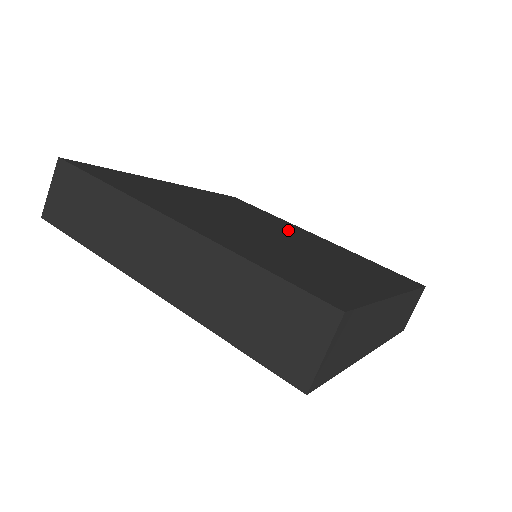
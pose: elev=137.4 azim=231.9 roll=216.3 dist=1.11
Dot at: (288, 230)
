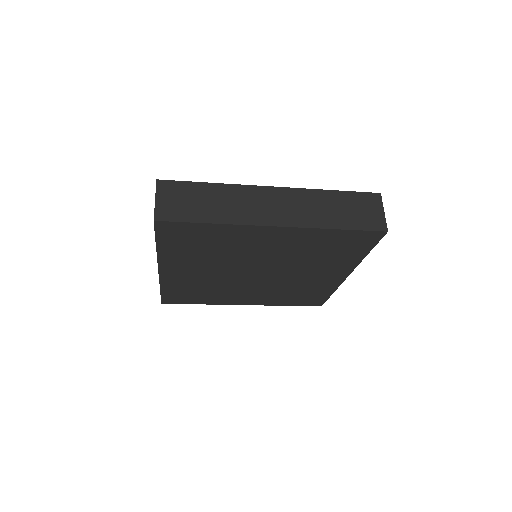
Dot at: occluded
